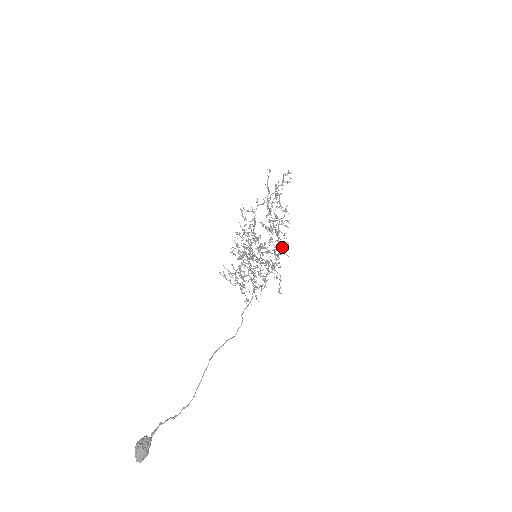
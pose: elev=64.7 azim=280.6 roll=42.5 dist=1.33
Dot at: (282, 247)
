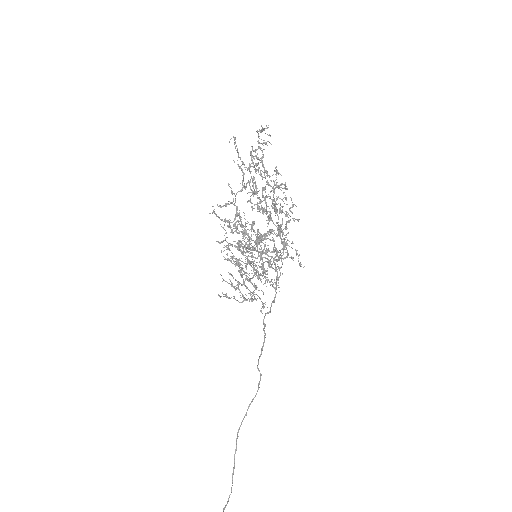
Dot at: (288, 213)
